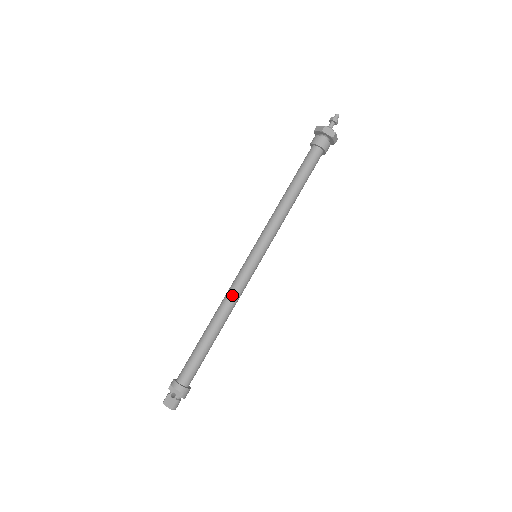
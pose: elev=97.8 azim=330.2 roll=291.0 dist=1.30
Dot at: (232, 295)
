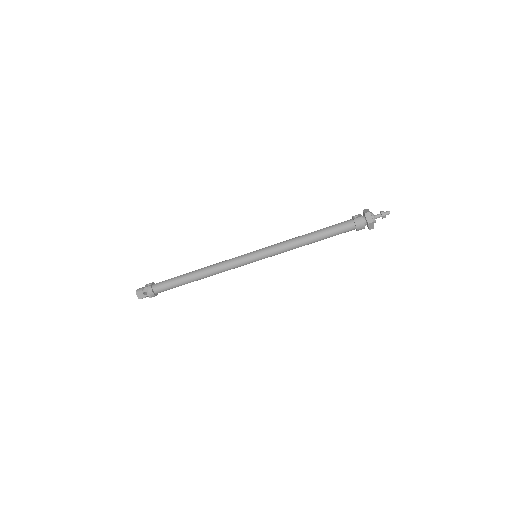
Dot at: (223, 270)
